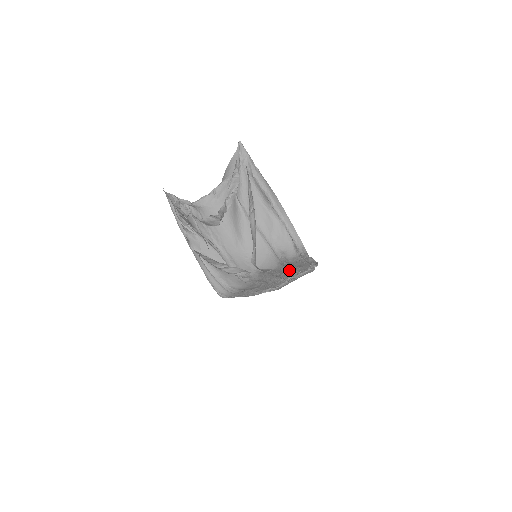
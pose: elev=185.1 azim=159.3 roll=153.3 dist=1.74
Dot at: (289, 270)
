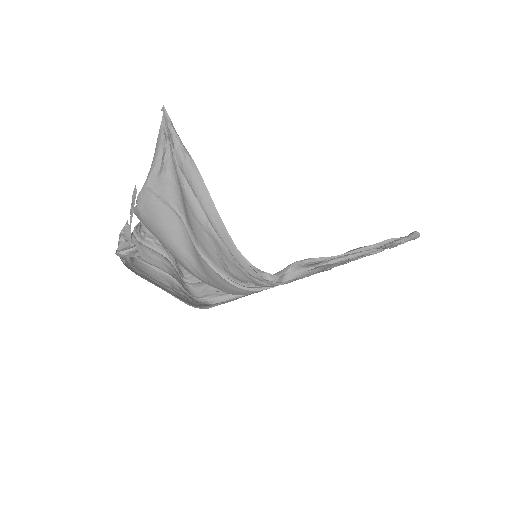
Dot at: occluded
